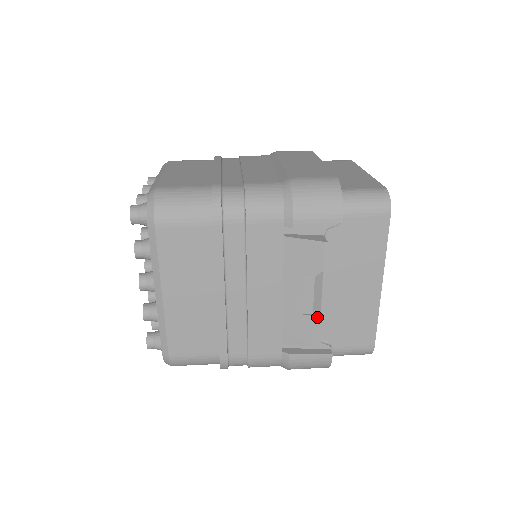
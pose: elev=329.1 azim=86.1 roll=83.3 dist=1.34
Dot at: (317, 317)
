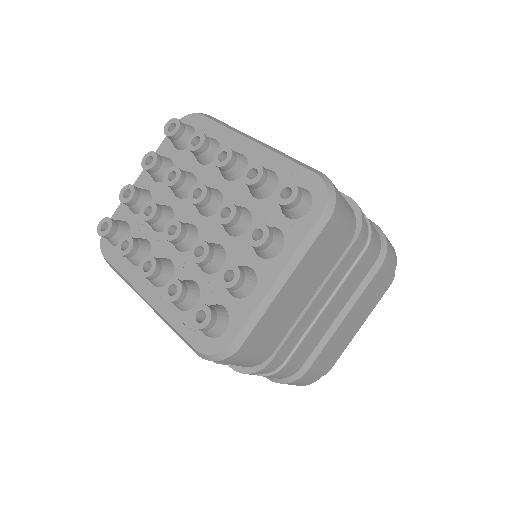
Dot at: occluded
